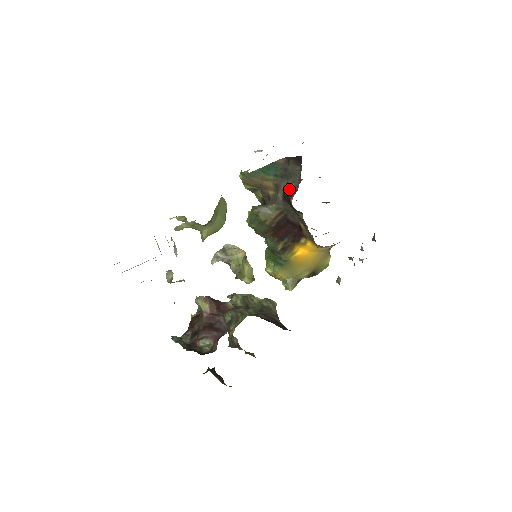
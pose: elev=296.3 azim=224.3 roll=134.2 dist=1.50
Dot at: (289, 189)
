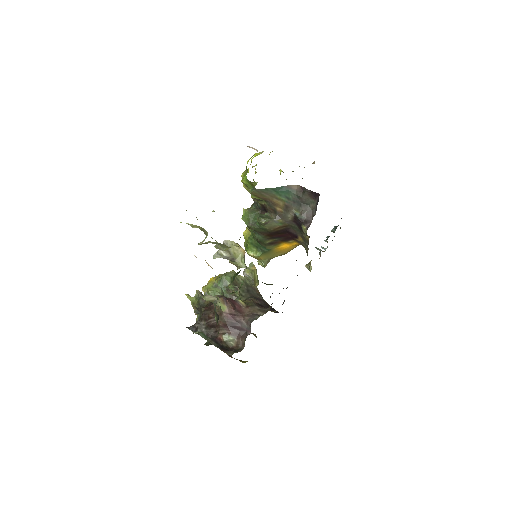
Dot at: (302, 217)
